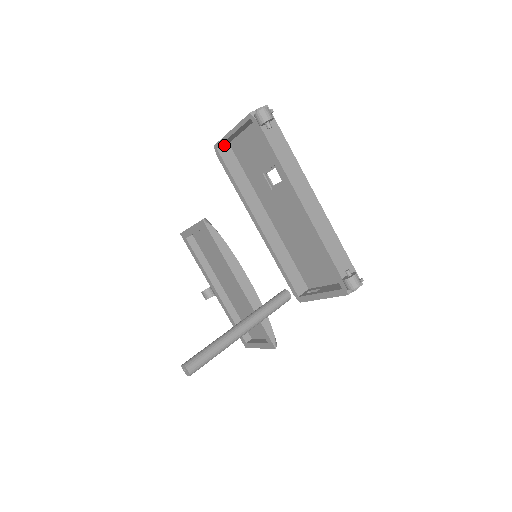
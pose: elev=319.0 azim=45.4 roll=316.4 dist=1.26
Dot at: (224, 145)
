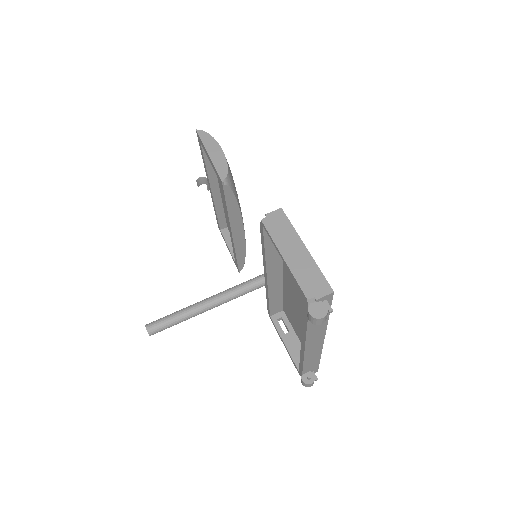
Dot at: (275, 220)
